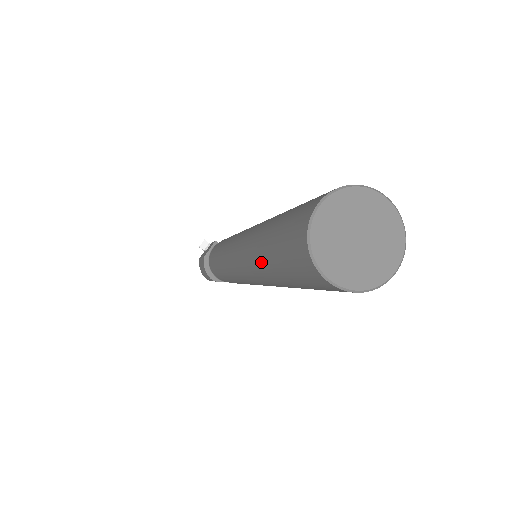
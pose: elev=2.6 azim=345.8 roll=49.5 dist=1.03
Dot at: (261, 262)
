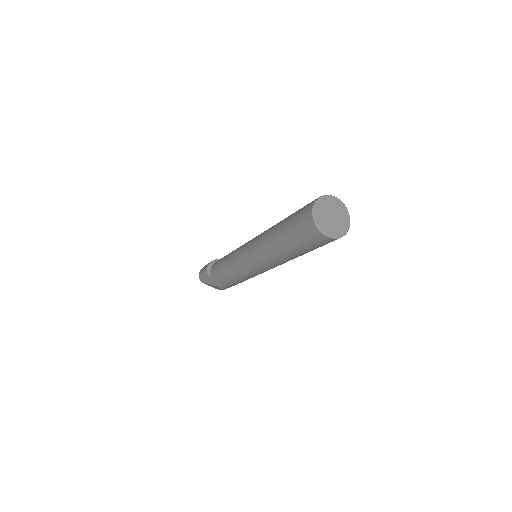
Dot at: (278, 224)
